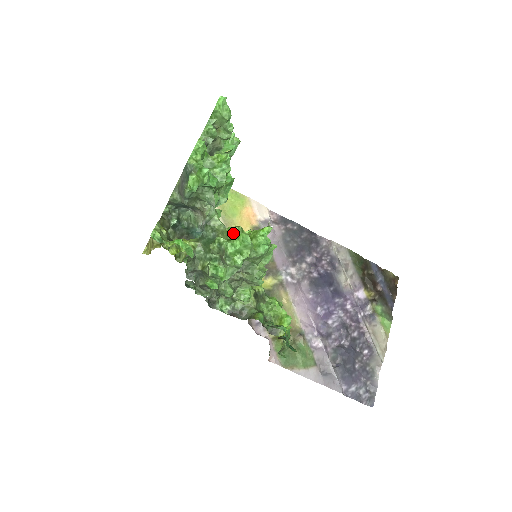
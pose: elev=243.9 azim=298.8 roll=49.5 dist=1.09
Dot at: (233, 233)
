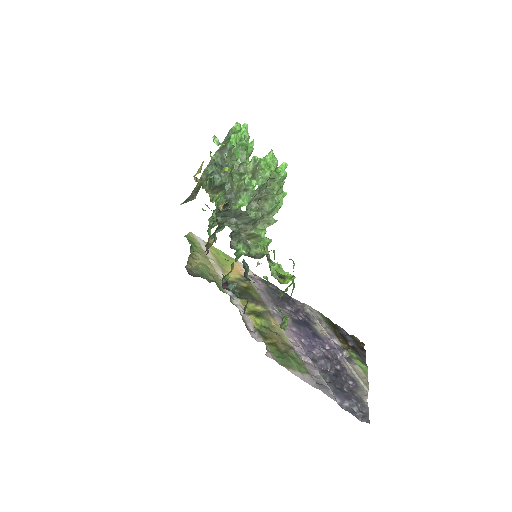
Dot at: occluded
